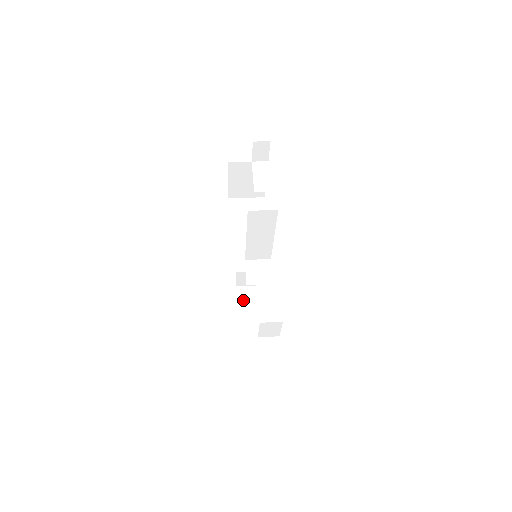
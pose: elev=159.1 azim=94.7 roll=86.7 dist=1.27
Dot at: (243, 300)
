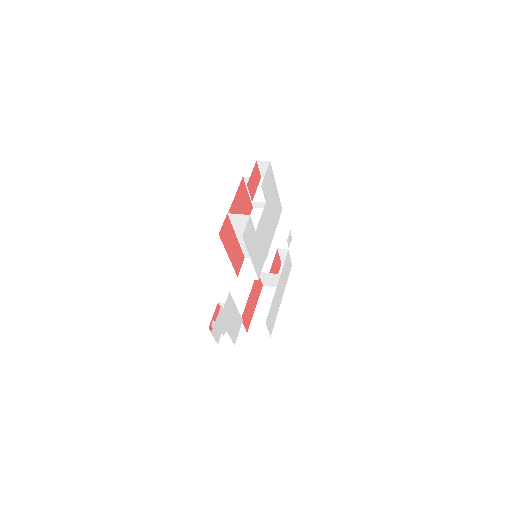
Dot at: (264, 298)
